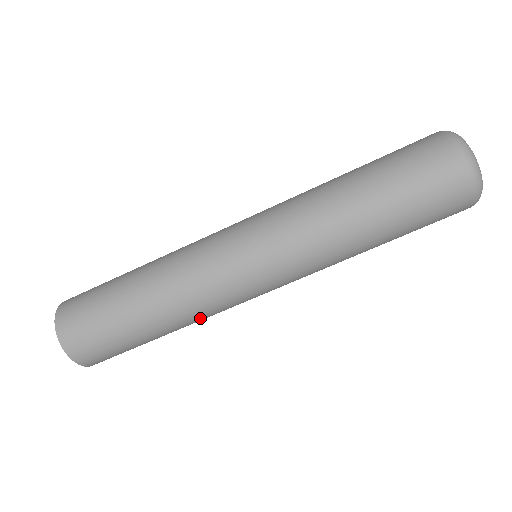
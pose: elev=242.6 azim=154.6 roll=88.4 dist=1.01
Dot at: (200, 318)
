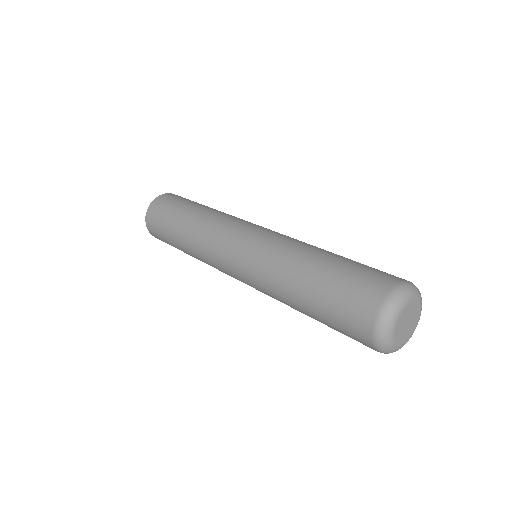
Dot at: occluded
